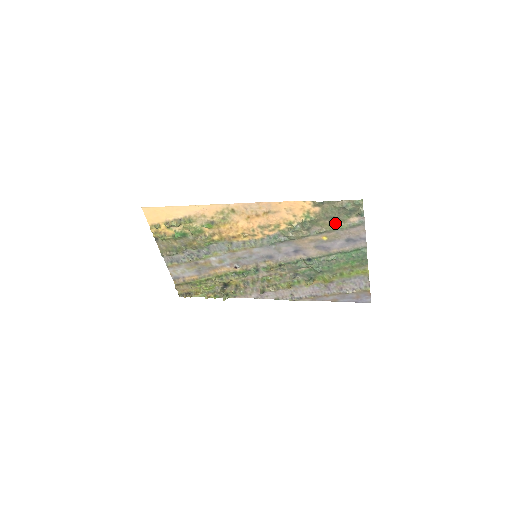
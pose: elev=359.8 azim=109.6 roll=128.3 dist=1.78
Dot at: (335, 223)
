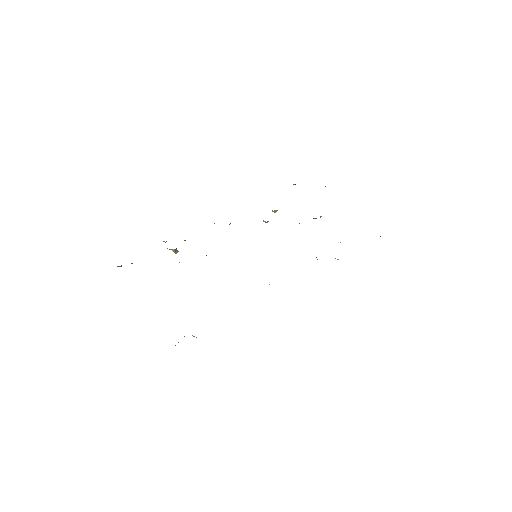
Dot at: occluded
